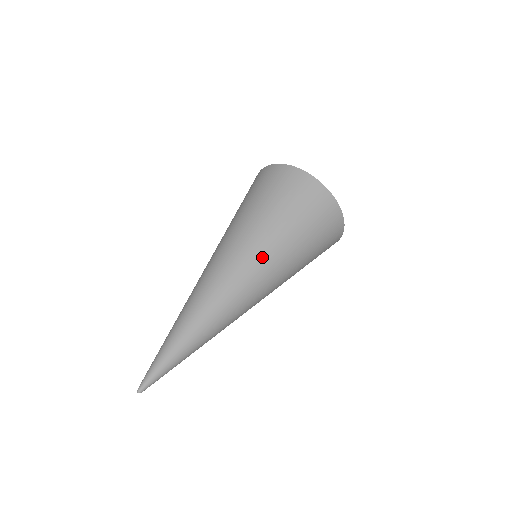
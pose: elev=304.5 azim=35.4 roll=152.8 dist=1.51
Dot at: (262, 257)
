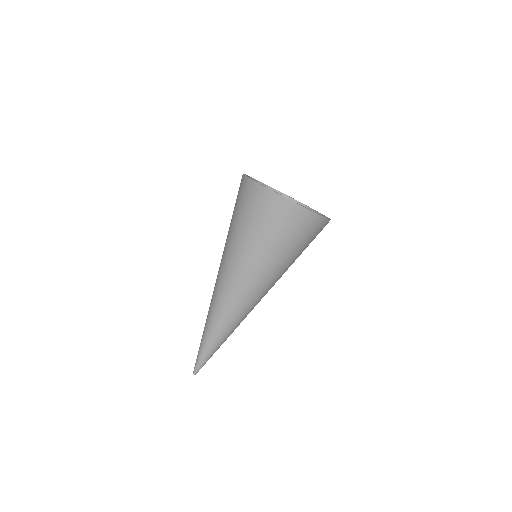
Dot at: (256, 277)
